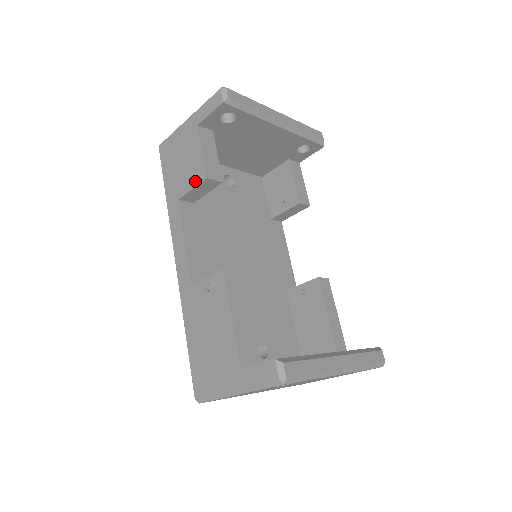
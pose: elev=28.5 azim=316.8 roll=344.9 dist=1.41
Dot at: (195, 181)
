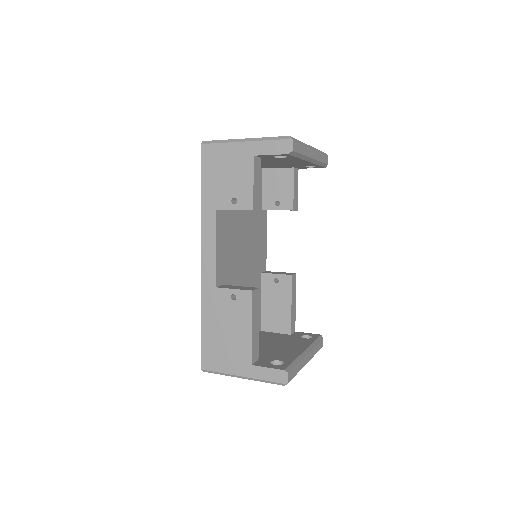
Dot at: (239, 205)
